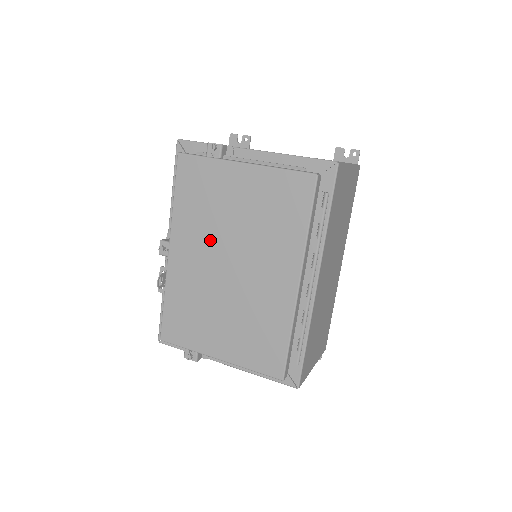
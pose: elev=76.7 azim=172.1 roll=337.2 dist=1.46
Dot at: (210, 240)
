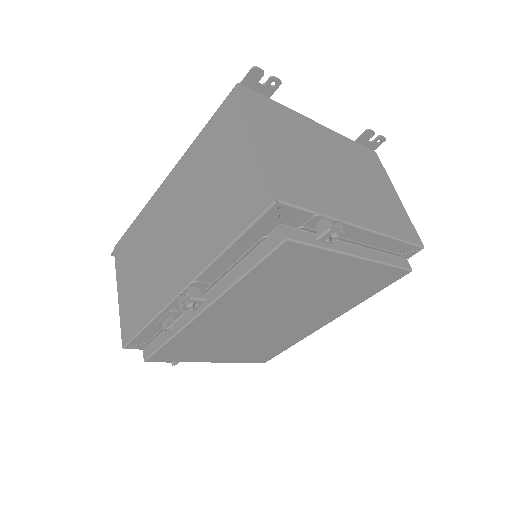
Dot at: (266, 305)
